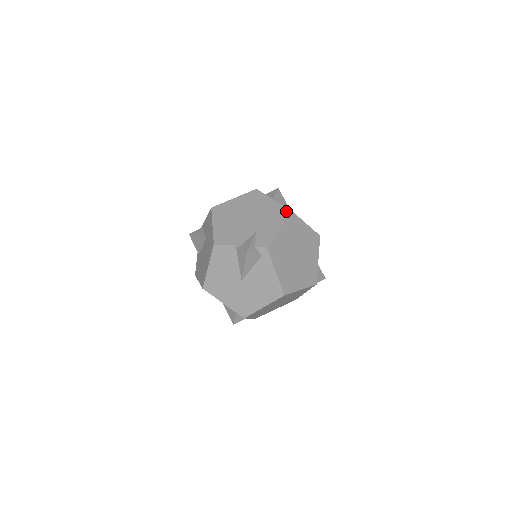
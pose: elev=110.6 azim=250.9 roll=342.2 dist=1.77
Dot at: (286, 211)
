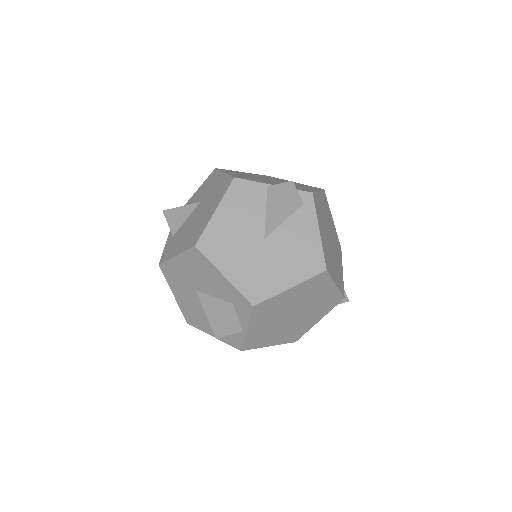
Dot at: (318, 188)
